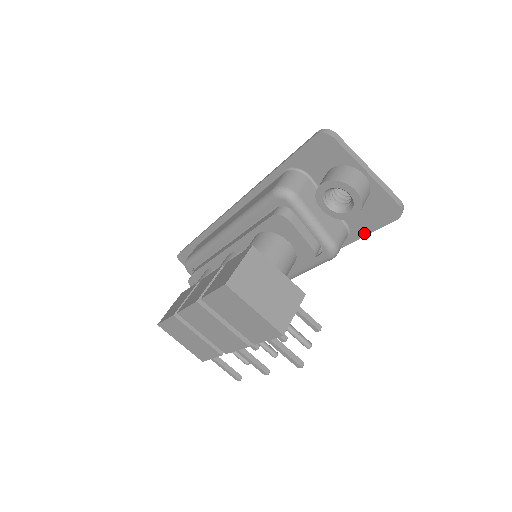
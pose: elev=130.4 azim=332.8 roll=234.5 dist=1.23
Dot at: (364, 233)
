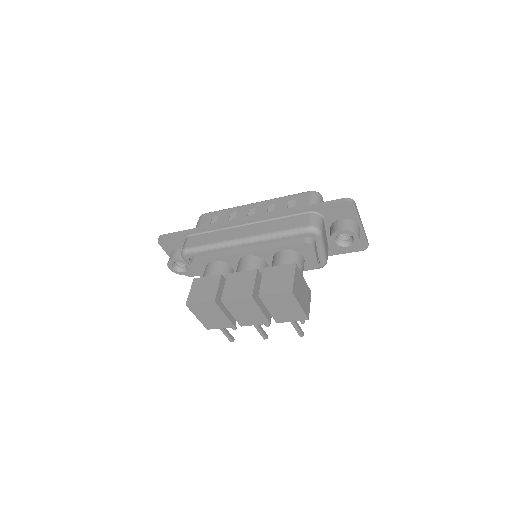
Dot at: (337, 253)
